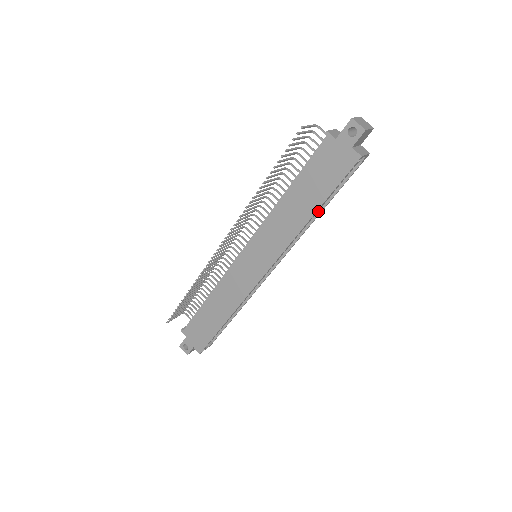
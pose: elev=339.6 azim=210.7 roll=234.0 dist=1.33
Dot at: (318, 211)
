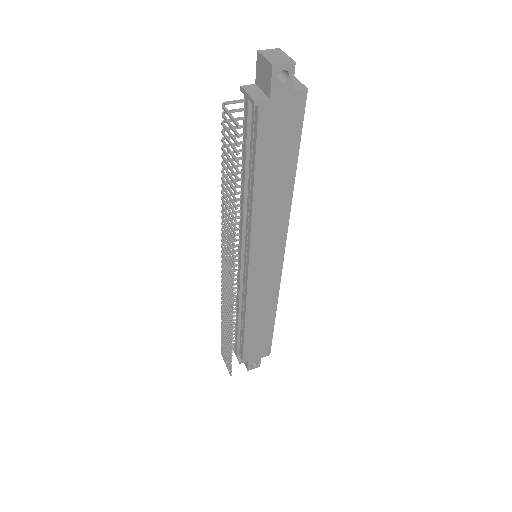
Dot at: occluded
